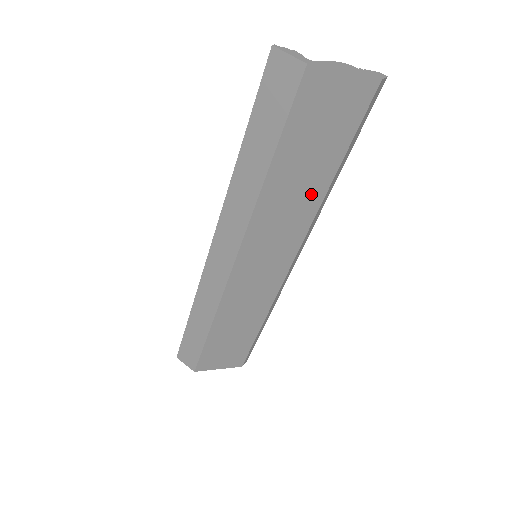
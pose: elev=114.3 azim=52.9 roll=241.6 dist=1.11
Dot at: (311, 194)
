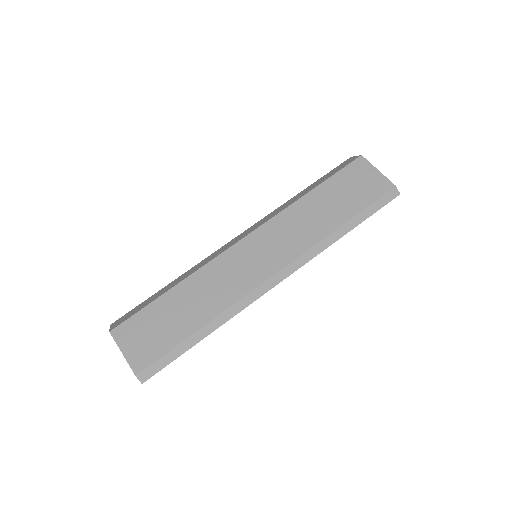
Dot at: (322, 226)
